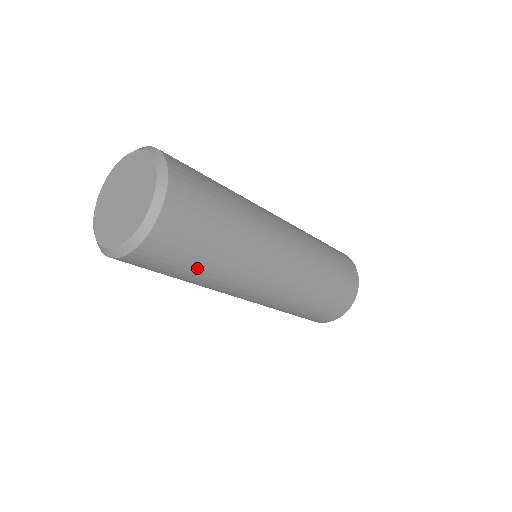
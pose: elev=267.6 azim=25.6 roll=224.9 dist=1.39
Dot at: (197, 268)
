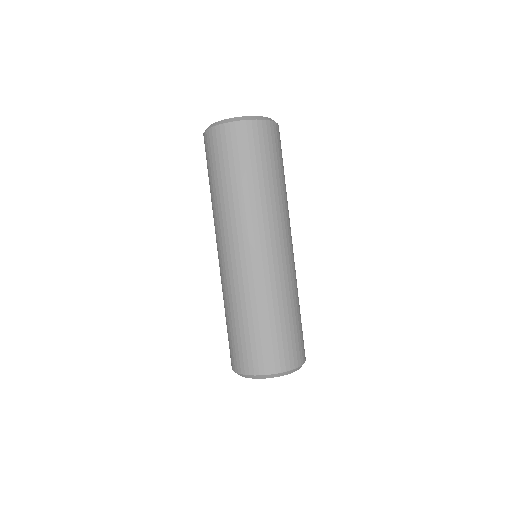
Dot at: (226, 177)
